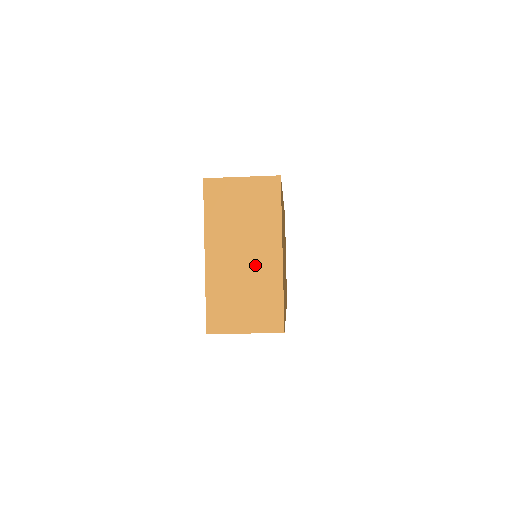
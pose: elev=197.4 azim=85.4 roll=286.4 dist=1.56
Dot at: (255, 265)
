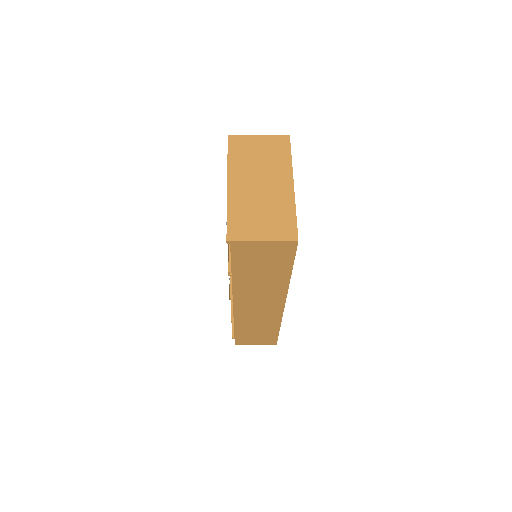
Dot at: (271, 191)
